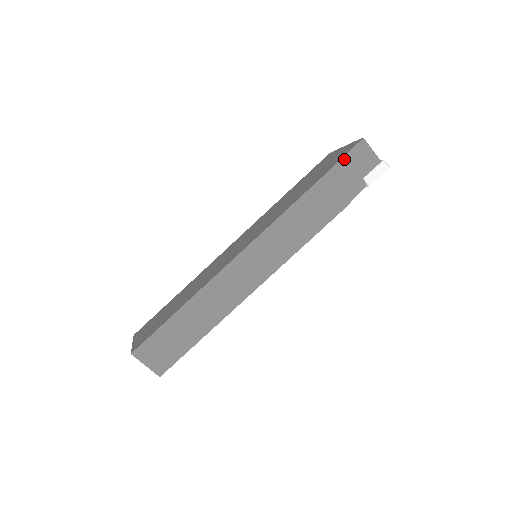
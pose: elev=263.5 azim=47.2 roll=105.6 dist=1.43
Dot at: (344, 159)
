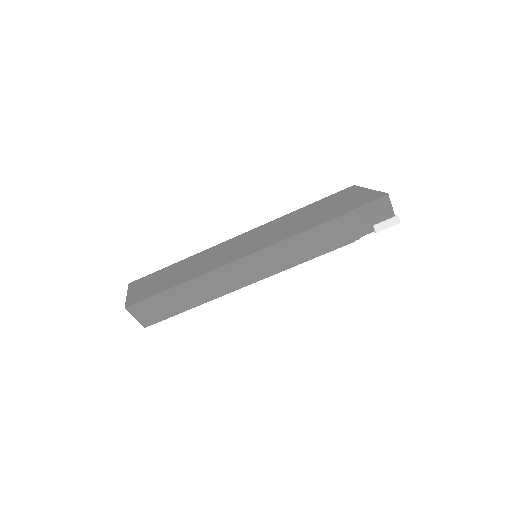
Dot at: (363, 207)
